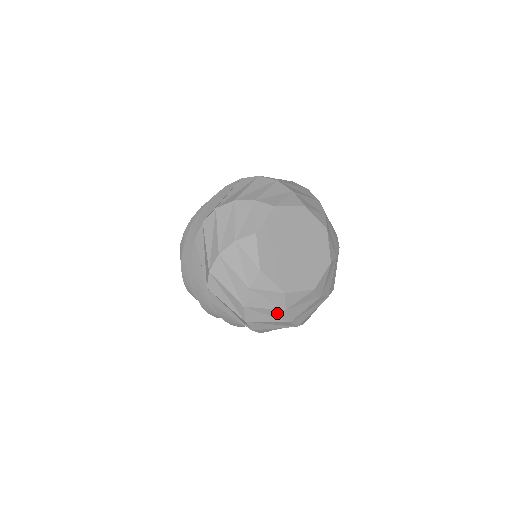
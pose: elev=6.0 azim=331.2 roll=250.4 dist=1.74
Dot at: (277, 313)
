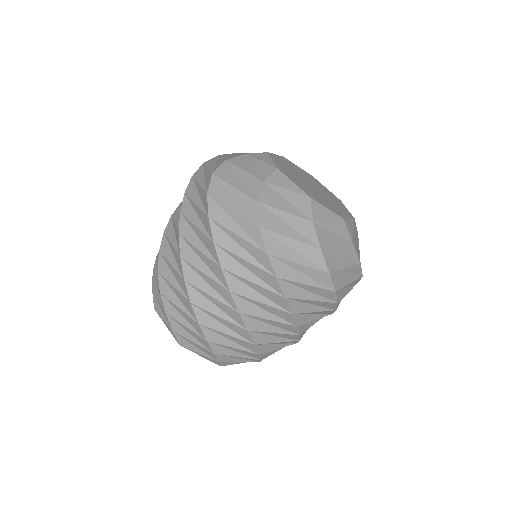
Dot at: (348, 251)
